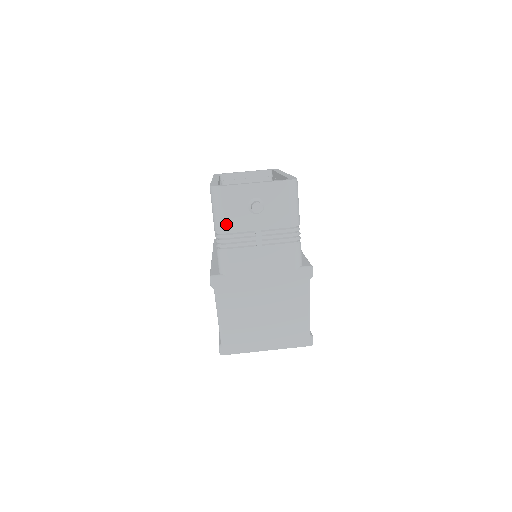
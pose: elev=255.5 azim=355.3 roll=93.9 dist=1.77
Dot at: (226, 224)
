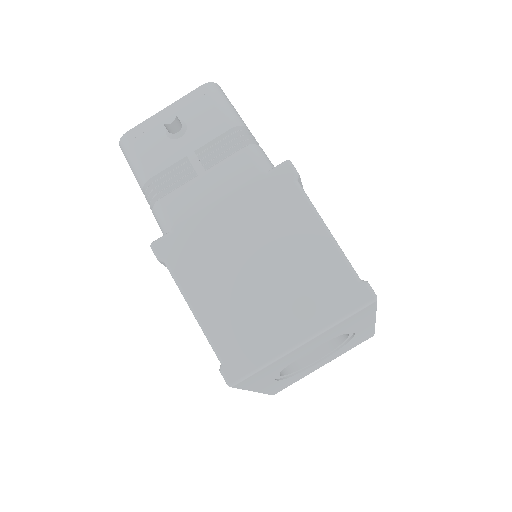
Dot at: (147, 168)
